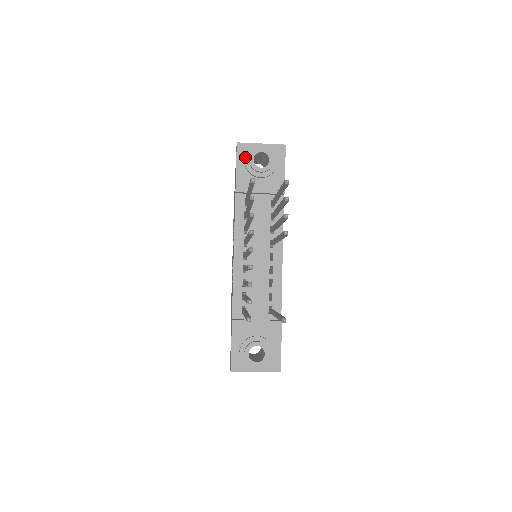
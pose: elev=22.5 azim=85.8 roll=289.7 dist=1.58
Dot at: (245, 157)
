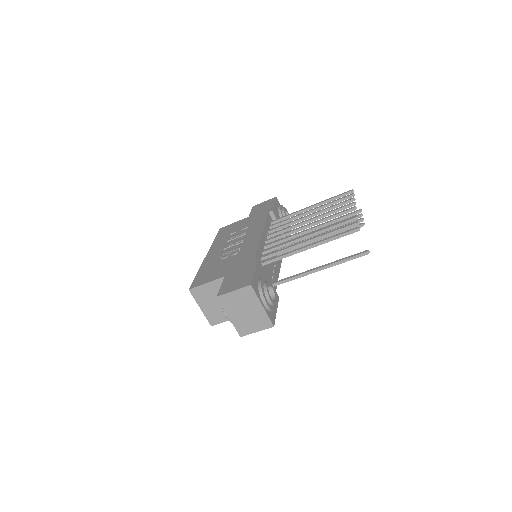
Dot at: (281, 205)
